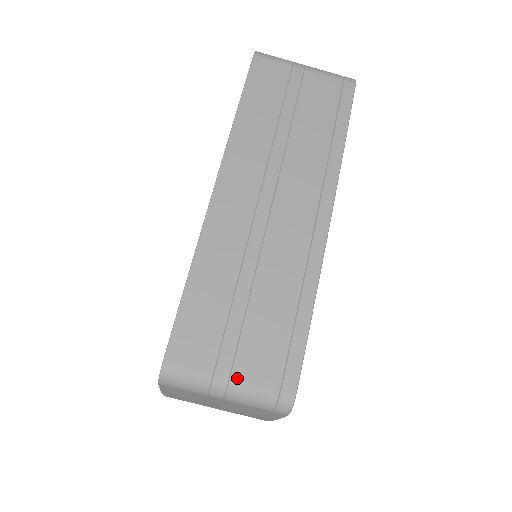
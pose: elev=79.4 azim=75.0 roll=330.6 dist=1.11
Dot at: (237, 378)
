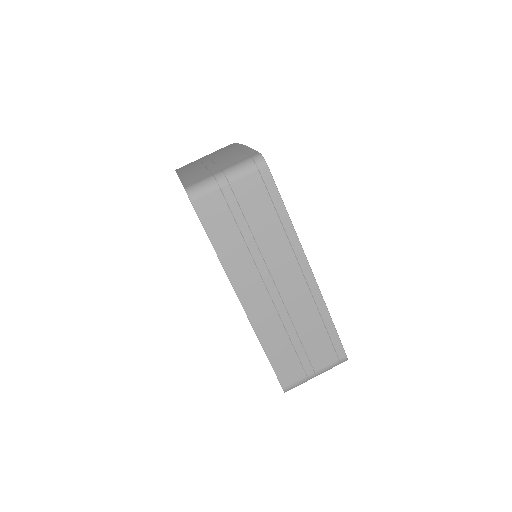
Dot at: (318, 370)
